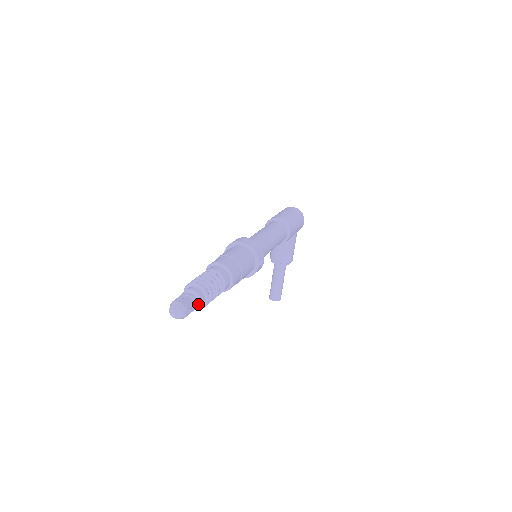
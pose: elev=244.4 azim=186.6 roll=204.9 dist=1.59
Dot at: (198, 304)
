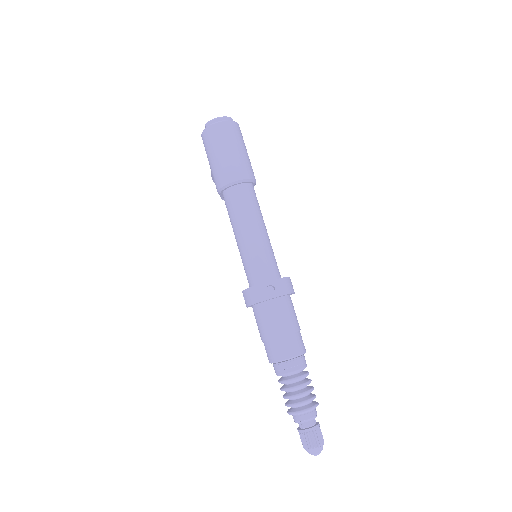
Dot at: occluded
